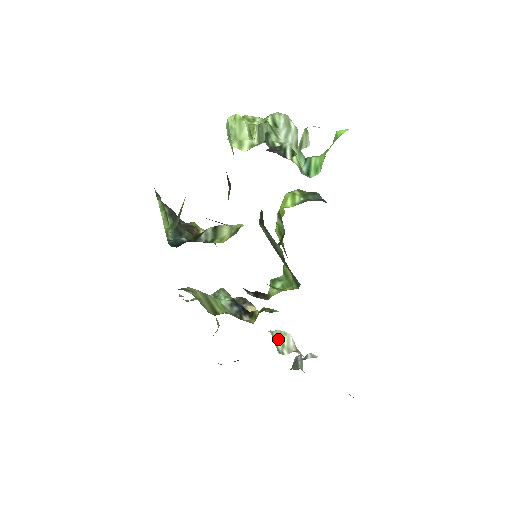
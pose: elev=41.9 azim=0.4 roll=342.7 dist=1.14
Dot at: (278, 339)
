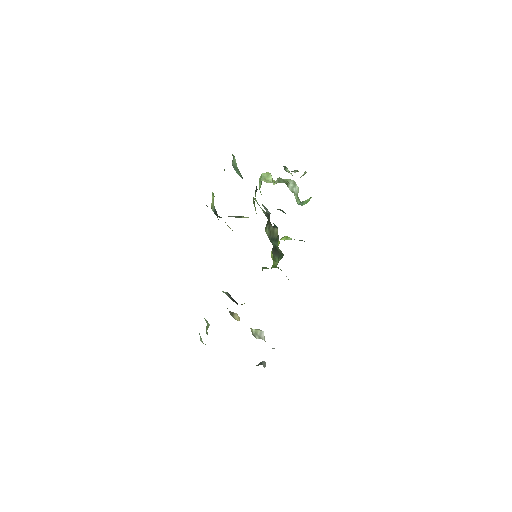
Dot at: (254, 330)
